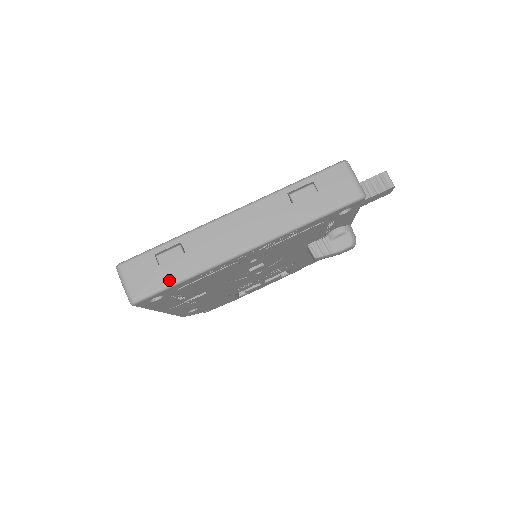
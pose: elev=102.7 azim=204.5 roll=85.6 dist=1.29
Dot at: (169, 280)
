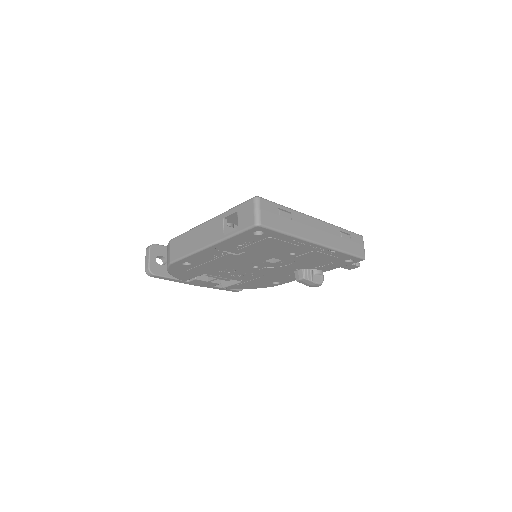
Dot at: (281, 228)
